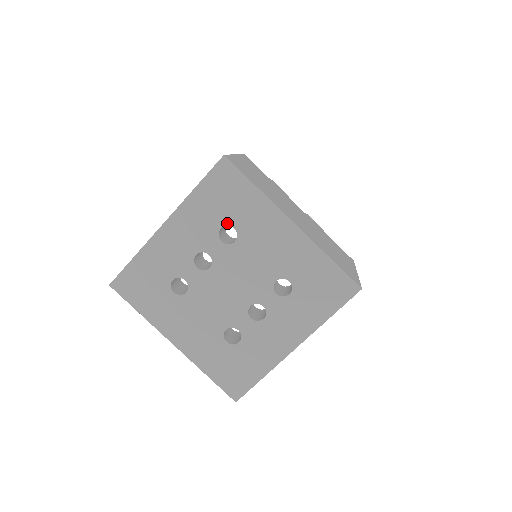
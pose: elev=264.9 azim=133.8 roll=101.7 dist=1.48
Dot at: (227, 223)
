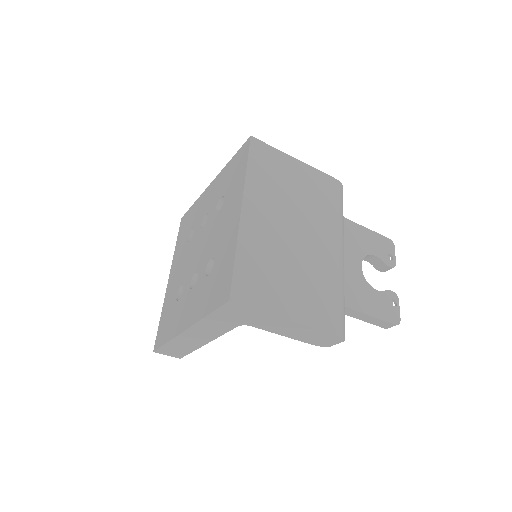
Dot at: (225, 194)
